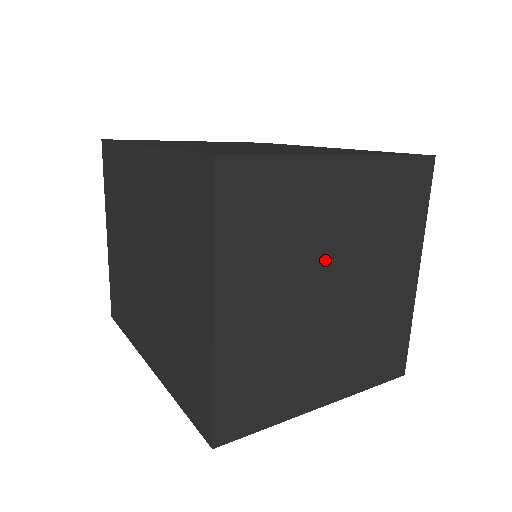
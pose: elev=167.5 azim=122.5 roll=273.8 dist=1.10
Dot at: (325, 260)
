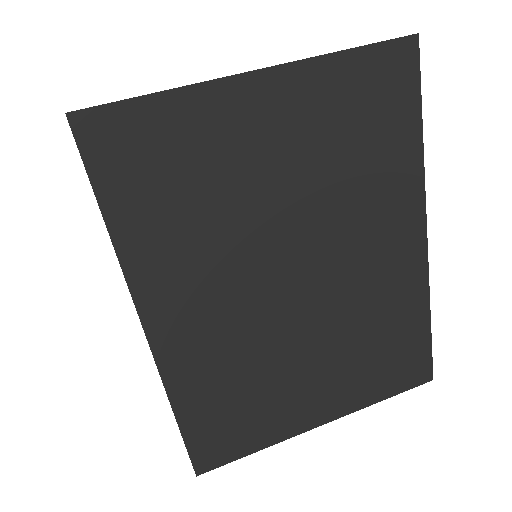
Dot at: occluded
